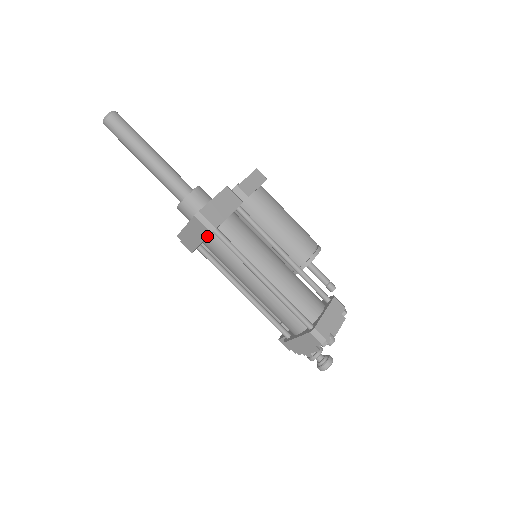
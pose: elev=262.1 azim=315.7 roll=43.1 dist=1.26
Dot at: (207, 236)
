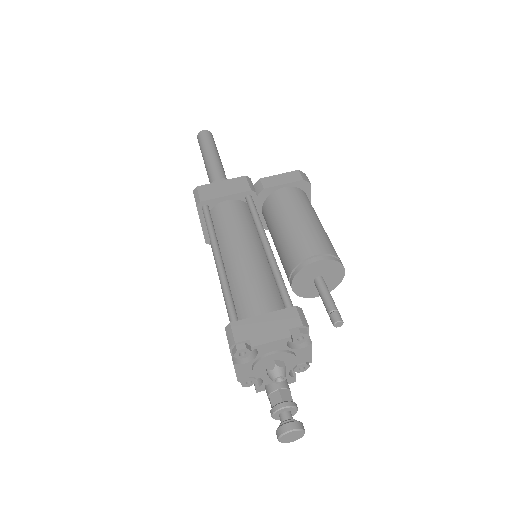
Dot at: (198, 213)
